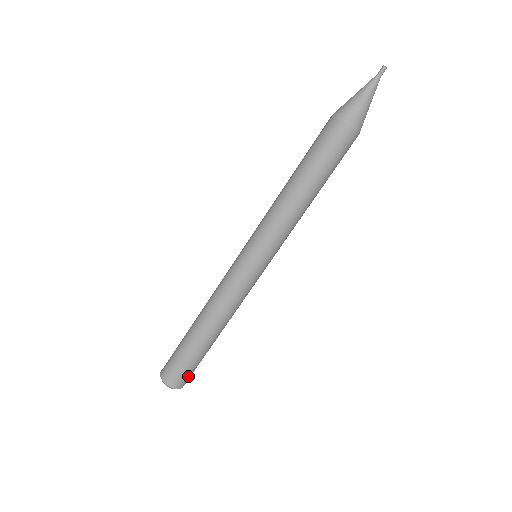
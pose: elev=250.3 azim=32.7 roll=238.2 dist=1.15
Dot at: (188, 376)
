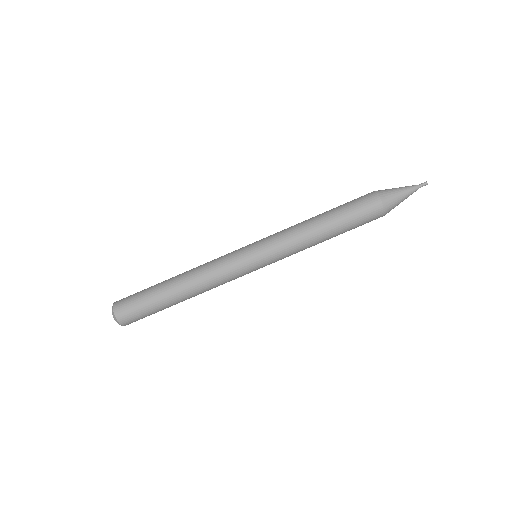
Dot at: (136, 318)
